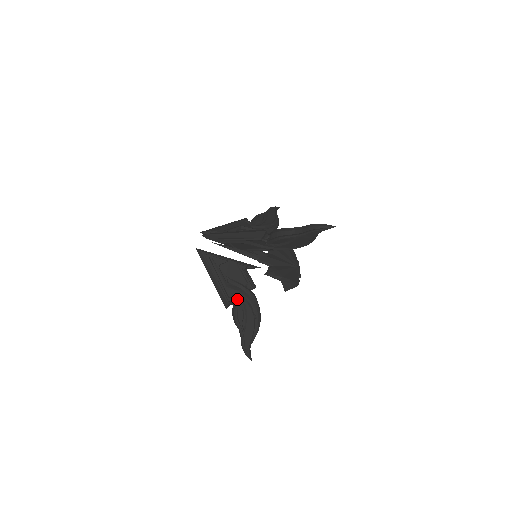
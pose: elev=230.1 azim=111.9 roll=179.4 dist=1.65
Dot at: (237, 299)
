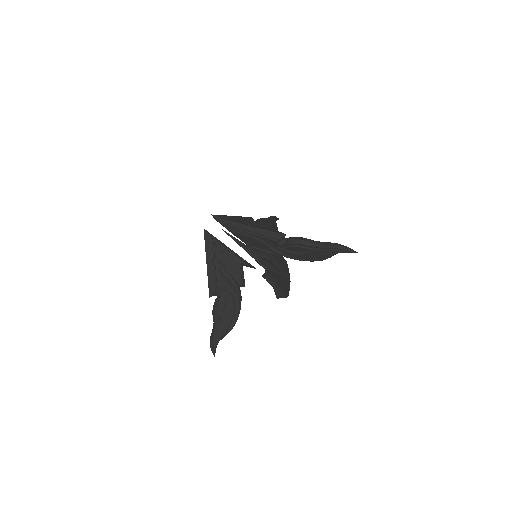
Dot at: (224, 291)
